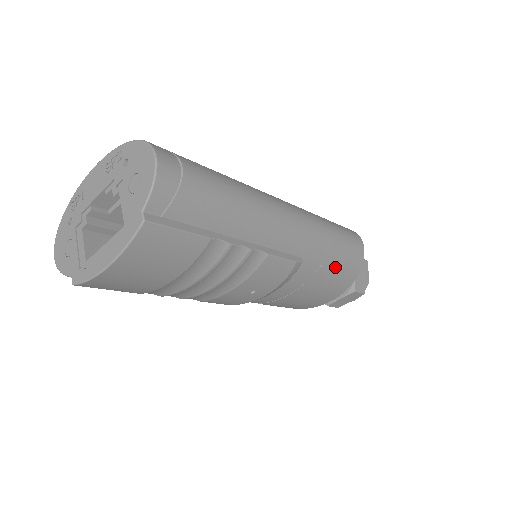
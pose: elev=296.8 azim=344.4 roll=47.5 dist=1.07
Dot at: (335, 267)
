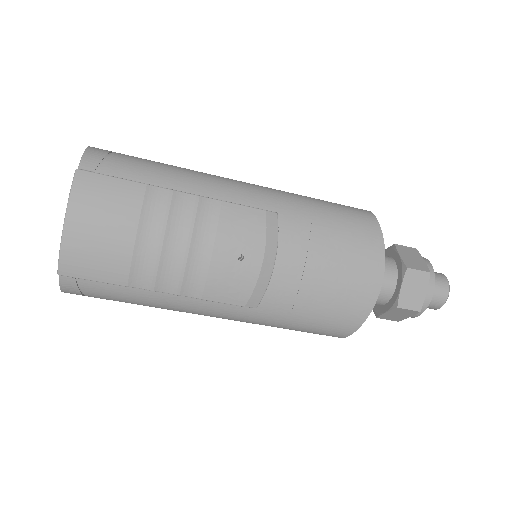
Dot at: (336, 226)
